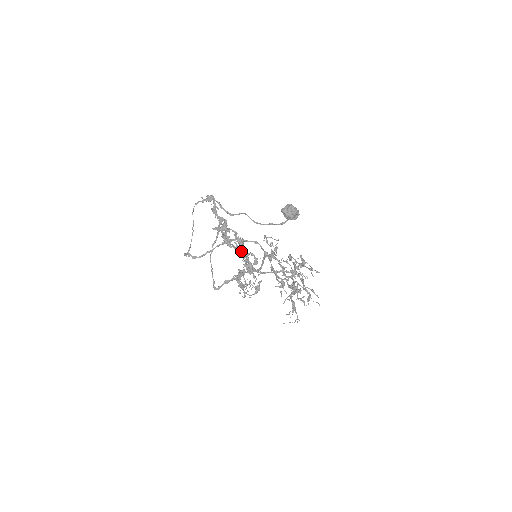
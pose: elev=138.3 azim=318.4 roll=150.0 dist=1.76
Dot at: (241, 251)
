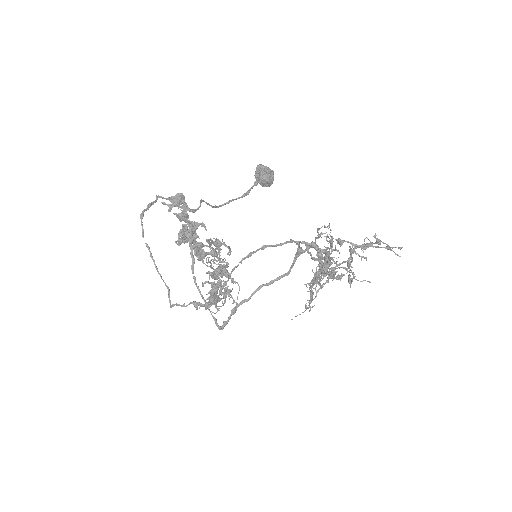
Dot at: (213, 256)
